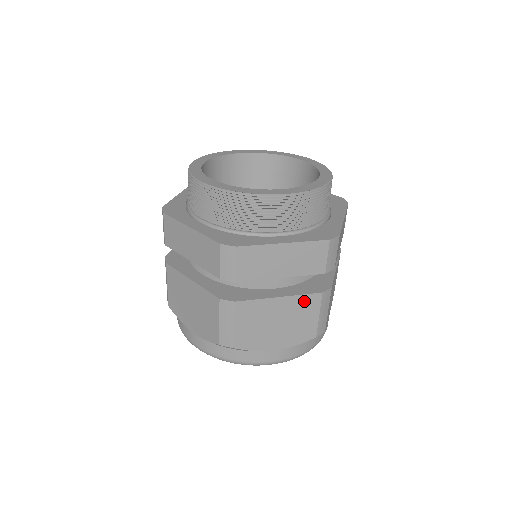
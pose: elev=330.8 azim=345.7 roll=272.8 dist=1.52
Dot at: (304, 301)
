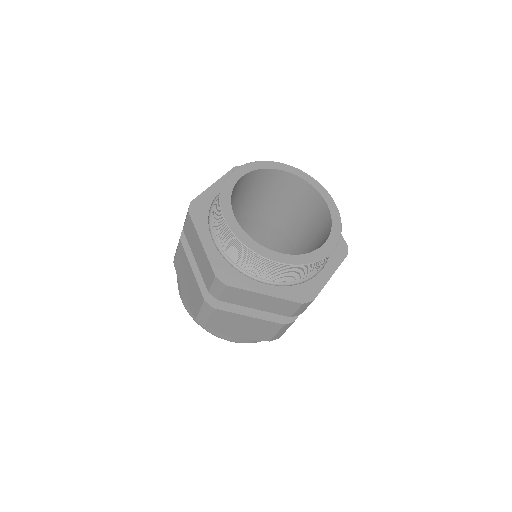
Dot at: occluded
